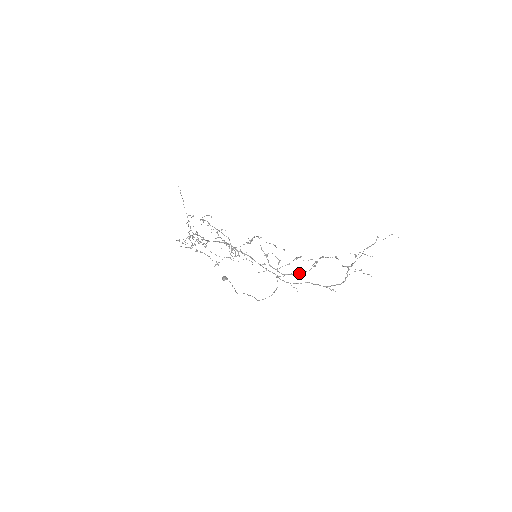
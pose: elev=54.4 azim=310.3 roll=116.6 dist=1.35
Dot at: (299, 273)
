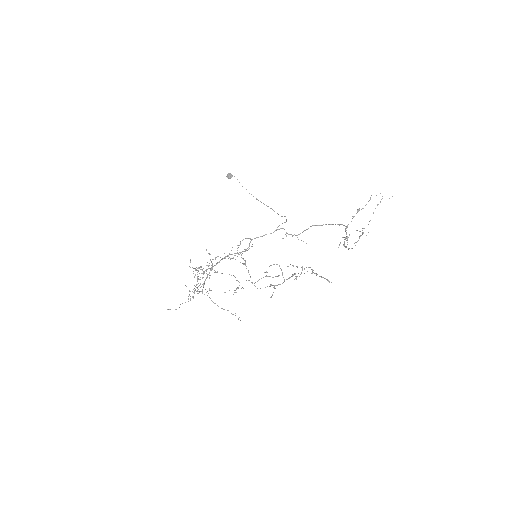
Dot at: (302, 268)
